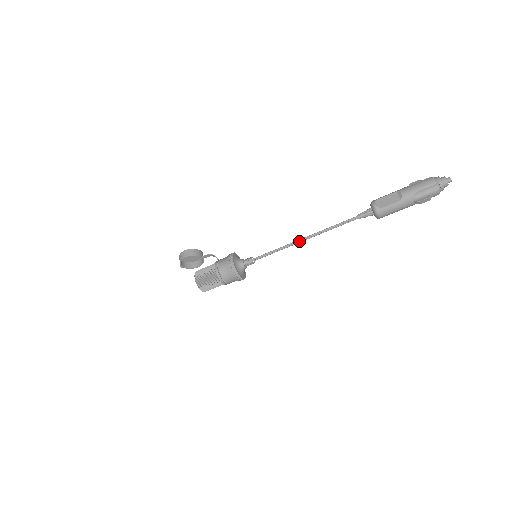
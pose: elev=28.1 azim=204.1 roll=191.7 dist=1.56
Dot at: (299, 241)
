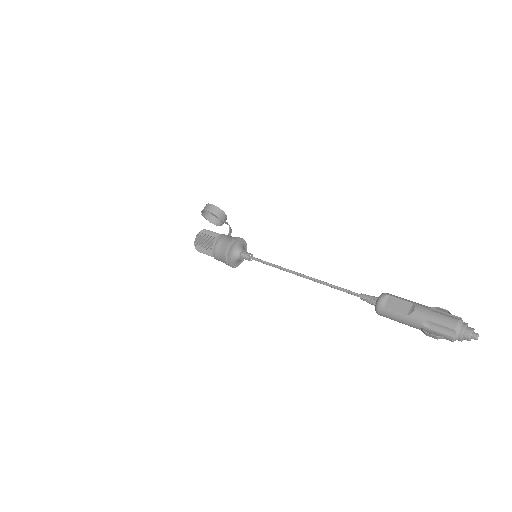
Dot at: (296, 273)
